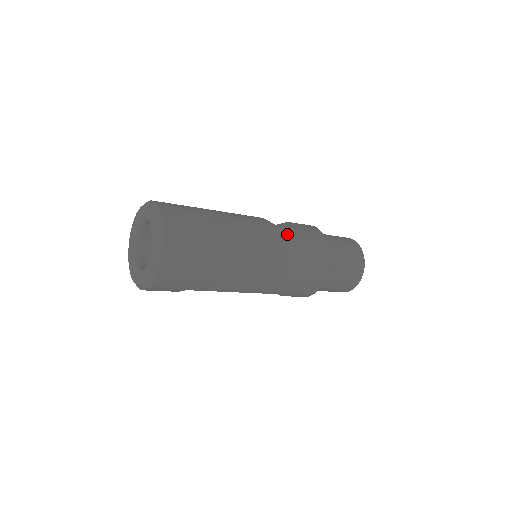
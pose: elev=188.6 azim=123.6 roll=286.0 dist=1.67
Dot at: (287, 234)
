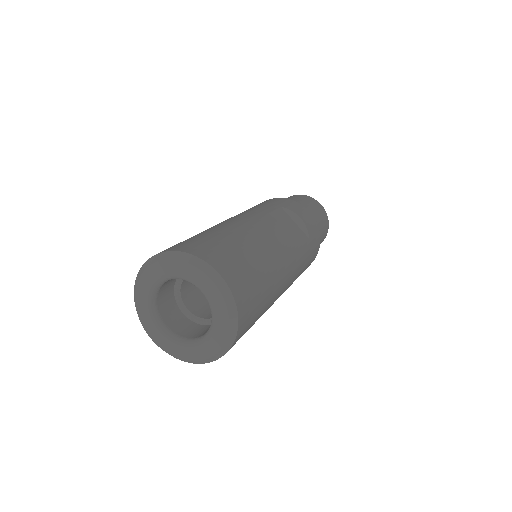
Dot at: (304, 257)
